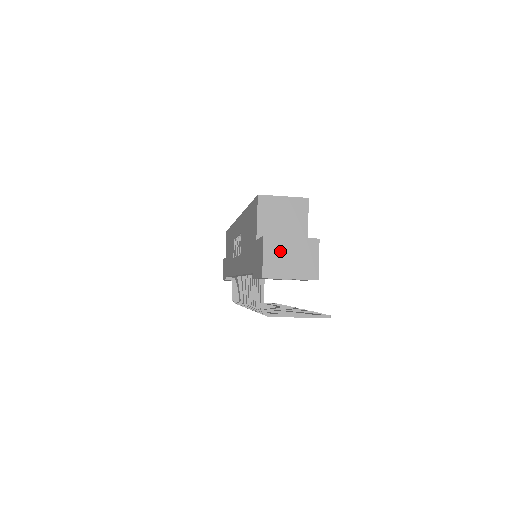
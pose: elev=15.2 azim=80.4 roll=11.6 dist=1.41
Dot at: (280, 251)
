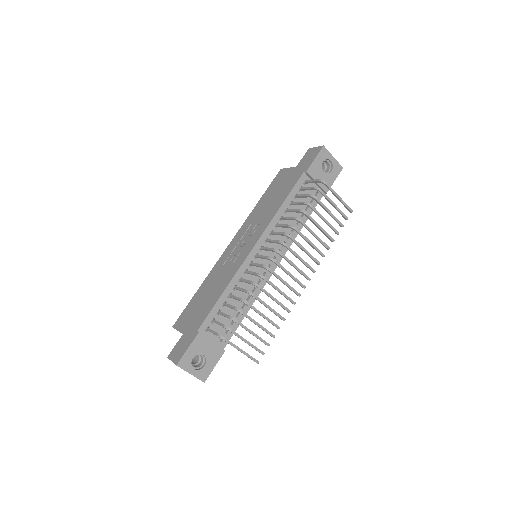
Dot at: occluded
